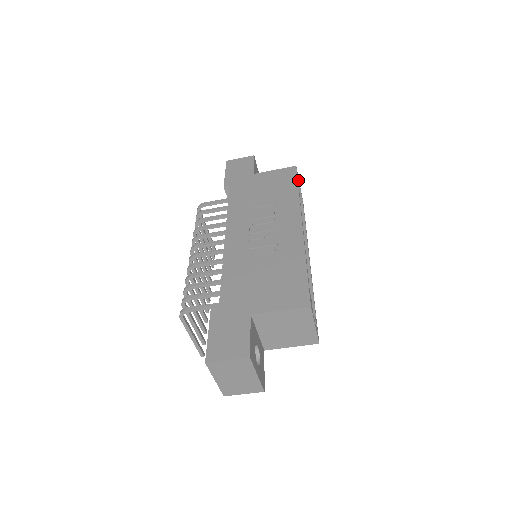
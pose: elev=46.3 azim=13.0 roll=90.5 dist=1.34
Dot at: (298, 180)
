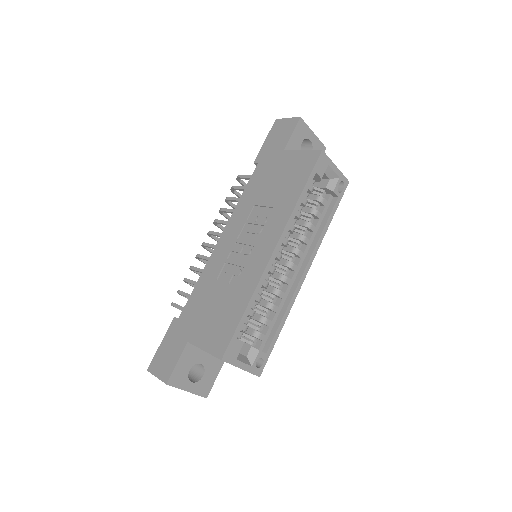
Dot at: (322, 169)
